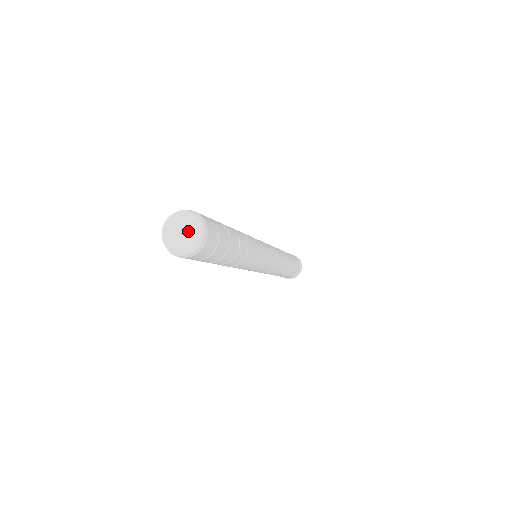
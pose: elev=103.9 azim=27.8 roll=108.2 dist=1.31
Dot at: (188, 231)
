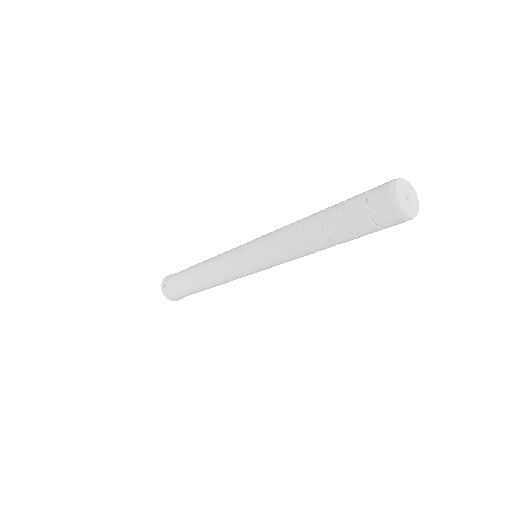
Dot at: (412, 201)
